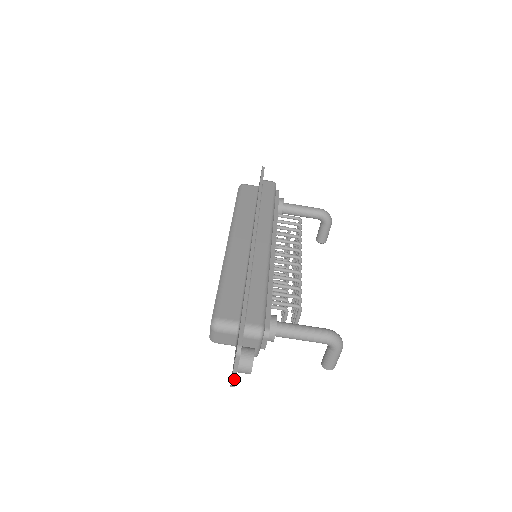
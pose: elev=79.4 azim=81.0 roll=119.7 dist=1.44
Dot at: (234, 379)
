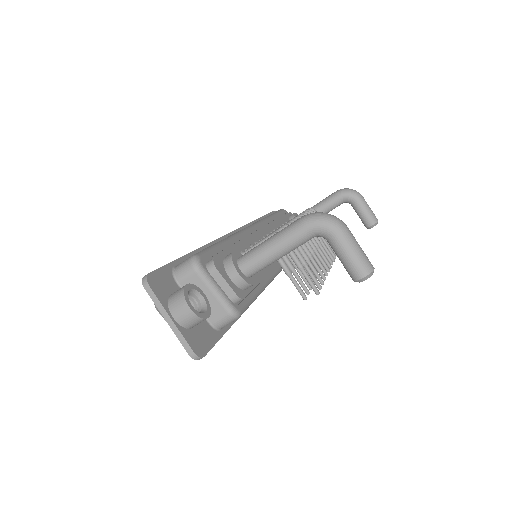
Dot at: (181, 337)
